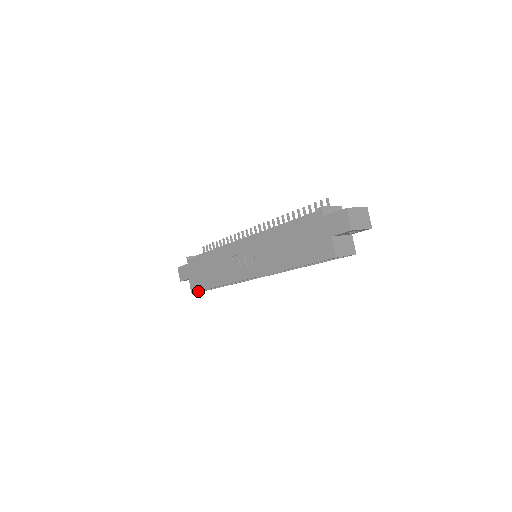
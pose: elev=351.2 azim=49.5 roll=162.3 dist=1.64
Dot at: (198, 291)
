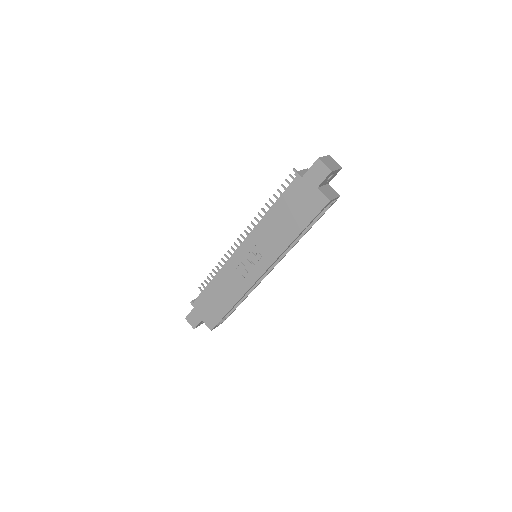
Dot at: occluded
